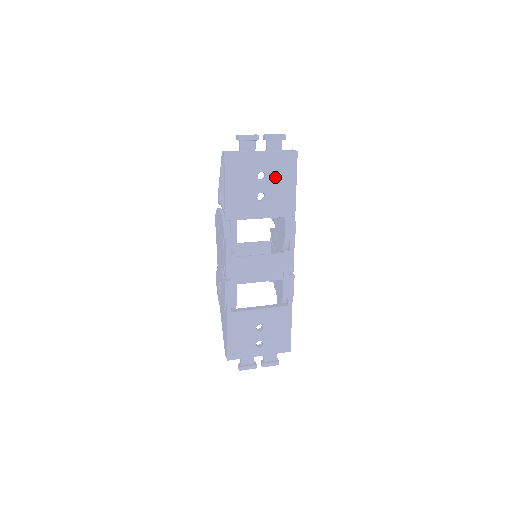
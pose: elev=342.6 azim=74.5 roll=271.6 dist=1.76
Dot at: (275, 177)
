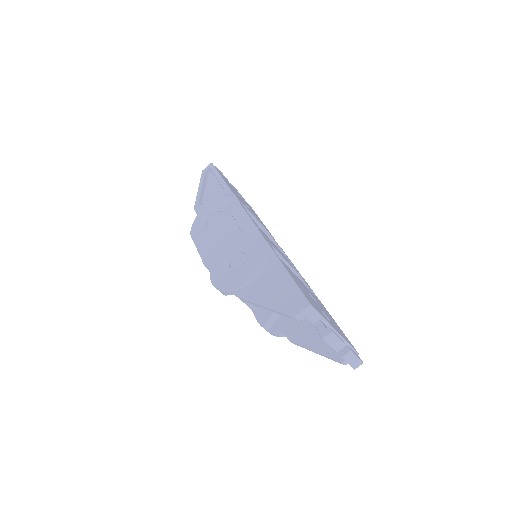
Dot at: occluded
